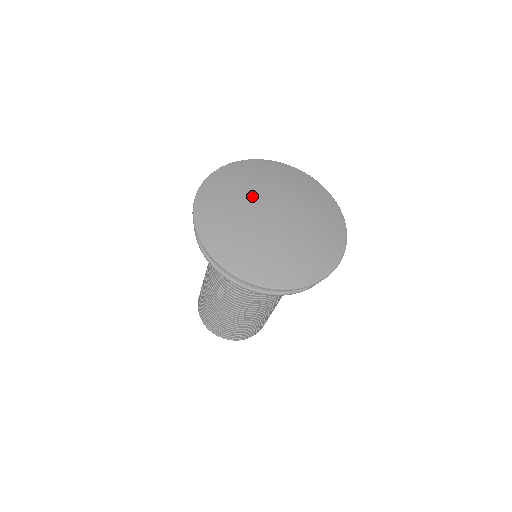
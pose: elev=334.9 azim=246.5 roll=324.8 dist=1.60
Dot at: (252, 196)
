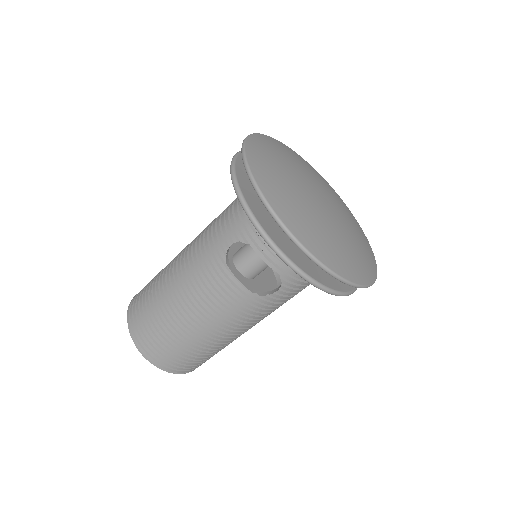
Dot at: (301, 183)
